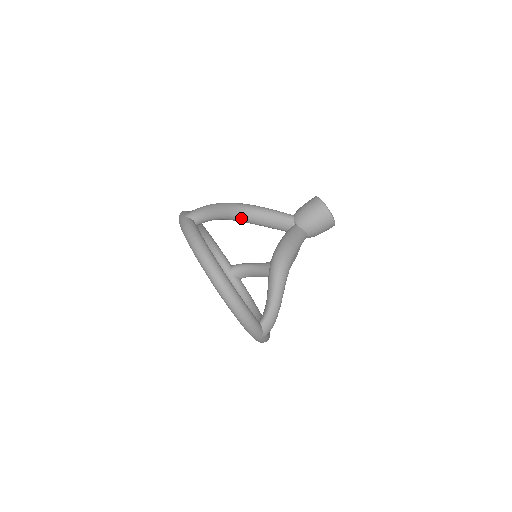
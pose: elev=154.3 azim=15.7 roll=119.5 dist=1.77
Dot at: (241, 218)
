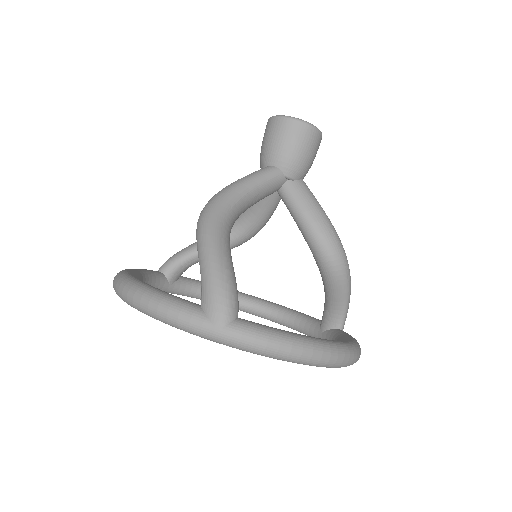
Dot at: occluded
